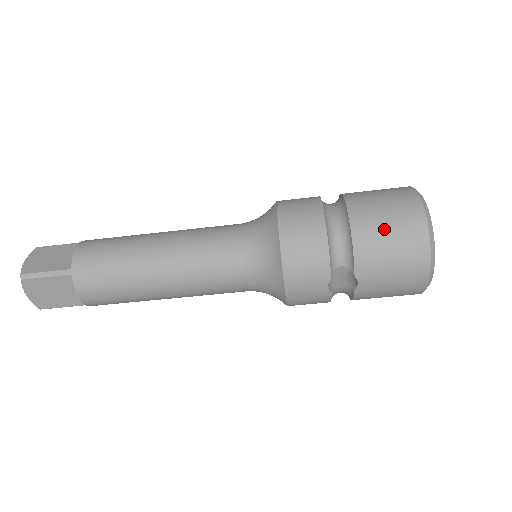
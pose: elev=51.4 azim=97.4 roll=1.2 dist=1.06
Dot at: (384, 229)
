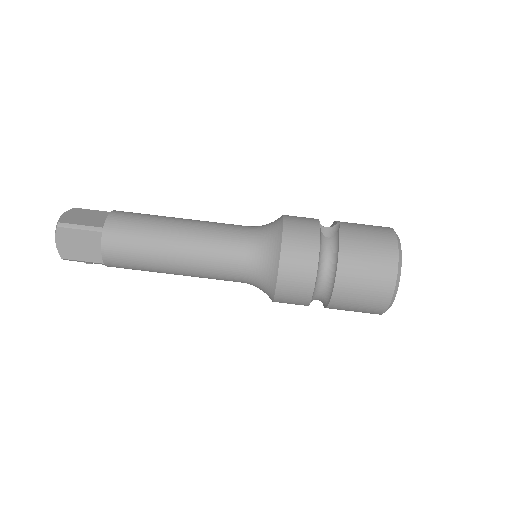
Dot at: occluded
